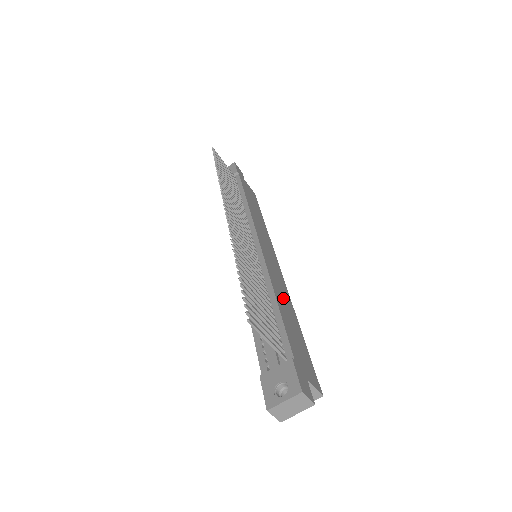
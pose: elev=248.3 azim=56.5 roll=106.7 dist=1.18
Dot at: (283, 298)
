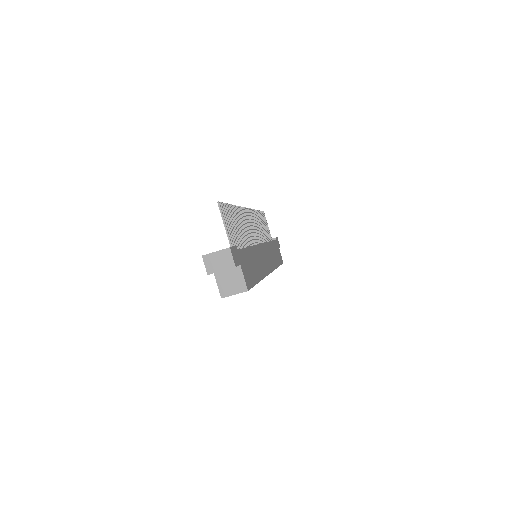
Dot at: (257, 261)
